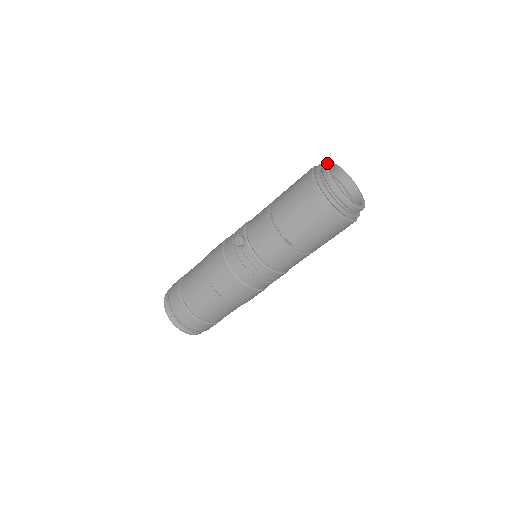
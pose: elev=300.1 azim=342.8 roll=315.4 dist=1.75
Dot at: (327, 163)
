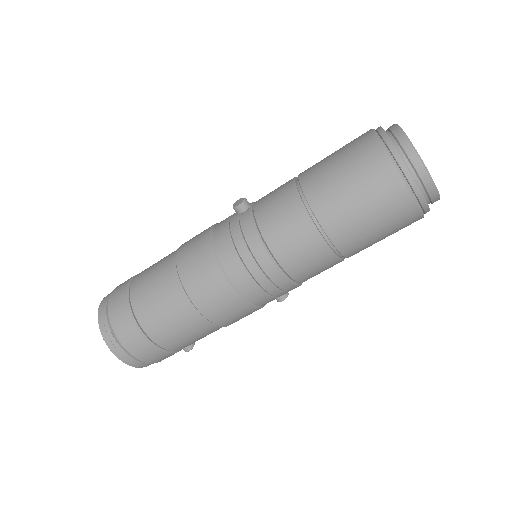
Dot at: occluded
